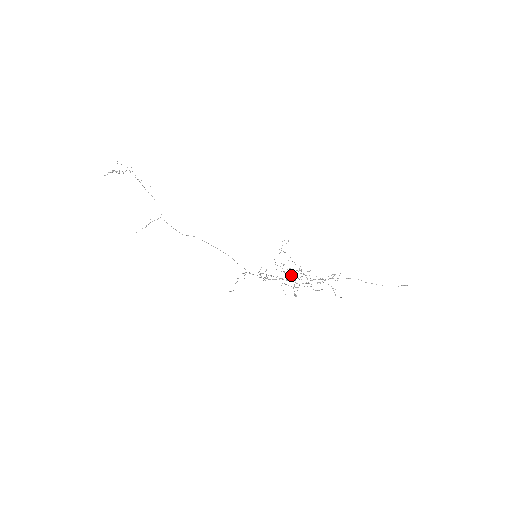
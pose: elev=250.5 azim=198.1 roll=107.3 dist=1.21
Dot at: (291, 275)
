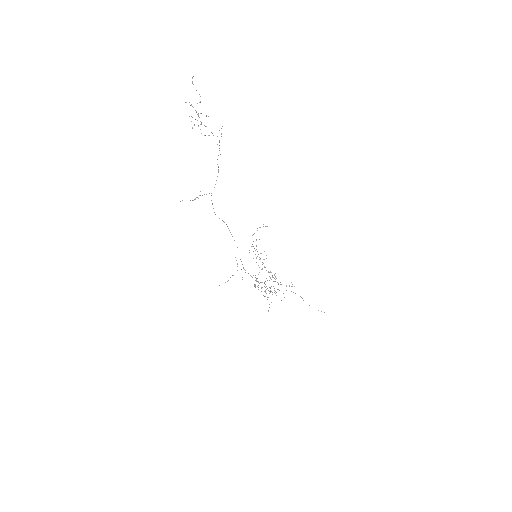
Dot at: occluded
